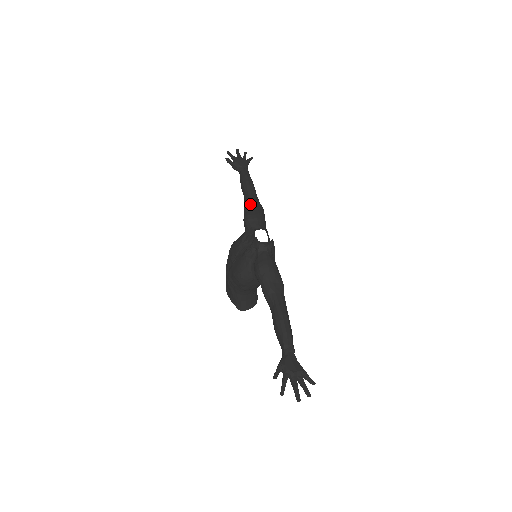
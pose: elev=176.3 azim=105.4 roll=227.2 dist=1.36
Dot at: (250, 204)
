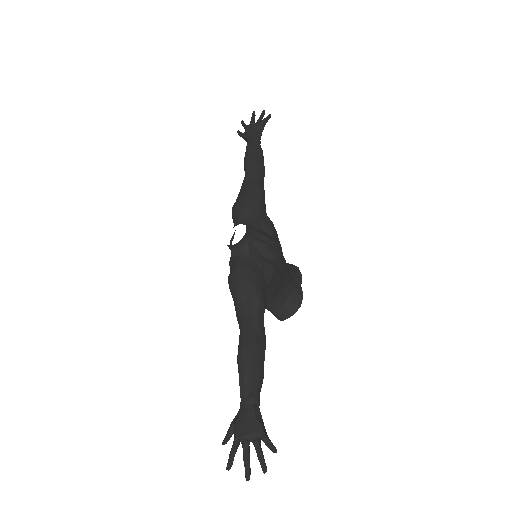
Dot at: (241, 189)
